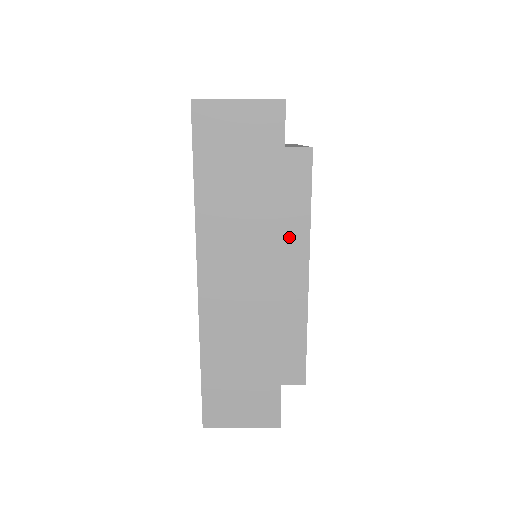
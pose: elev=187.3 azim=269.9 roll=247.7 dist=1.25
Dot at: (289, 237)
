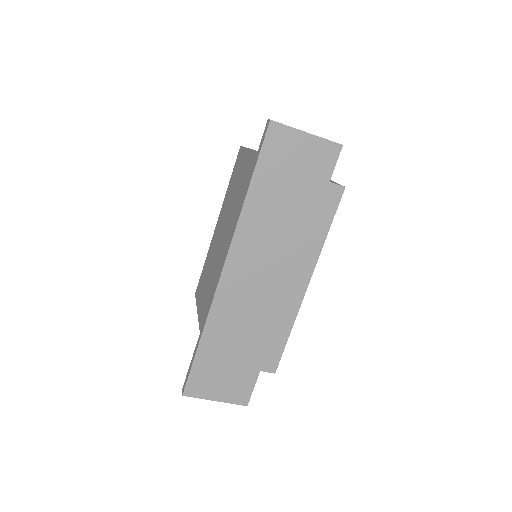
Dot at: occluded
